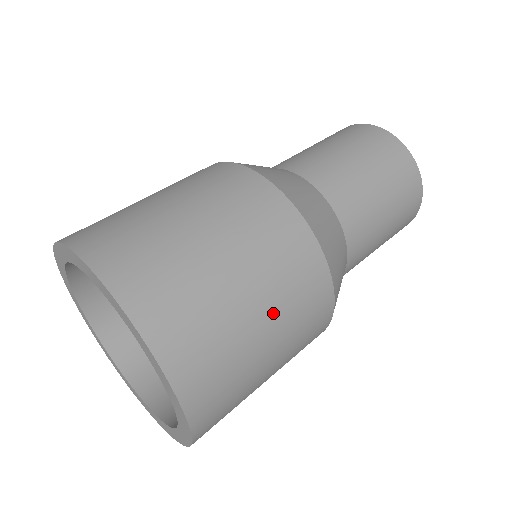
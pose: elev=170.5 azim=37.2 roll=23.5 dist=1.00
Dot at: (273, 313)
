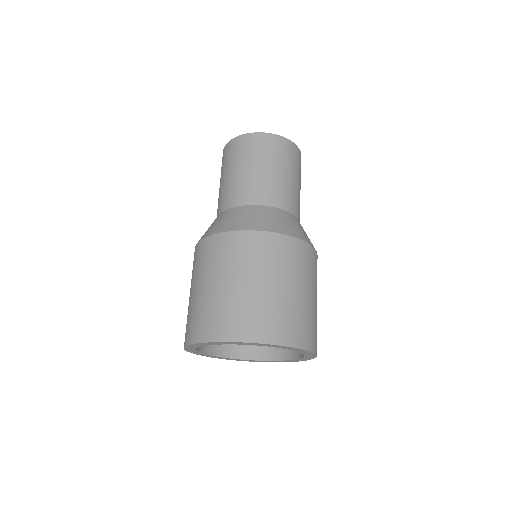
Dot at: occluded
